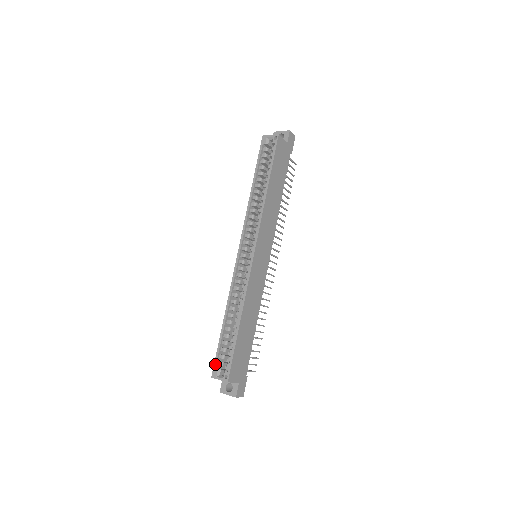
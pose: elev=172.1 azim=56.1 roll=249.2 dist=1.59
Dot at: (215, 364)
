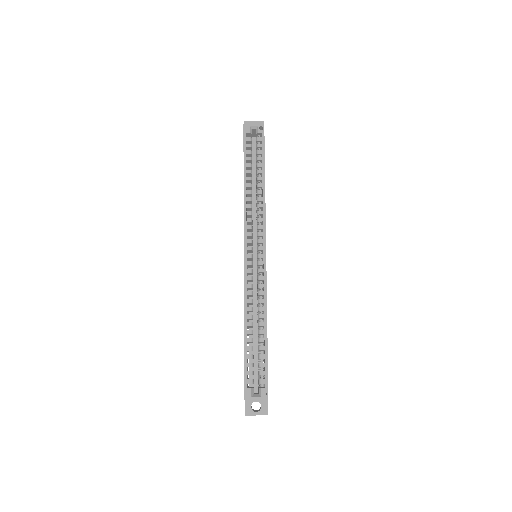
Dot at: (246, 383)
